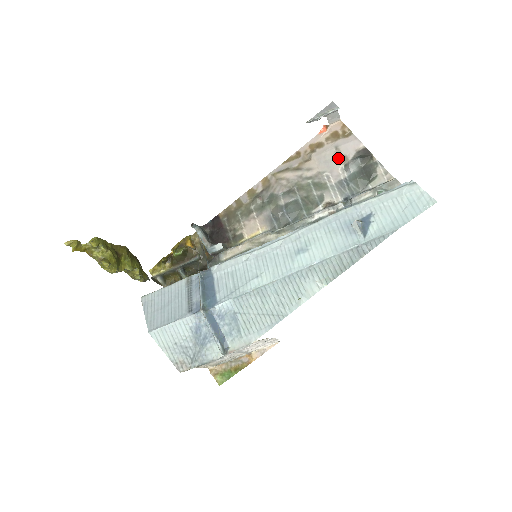
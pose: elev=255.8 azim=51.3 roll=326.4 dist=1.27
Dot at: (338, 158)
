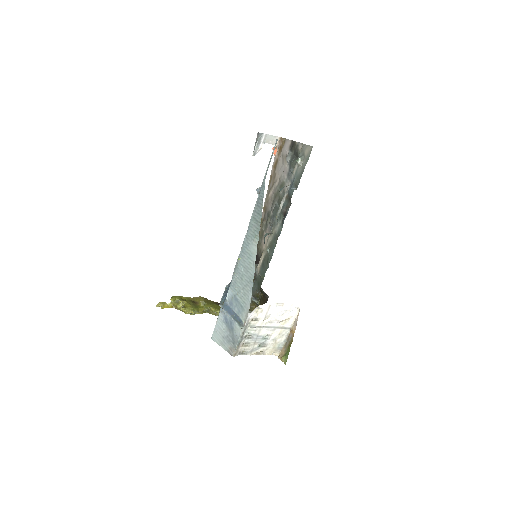
Dot at: (284, 160)
